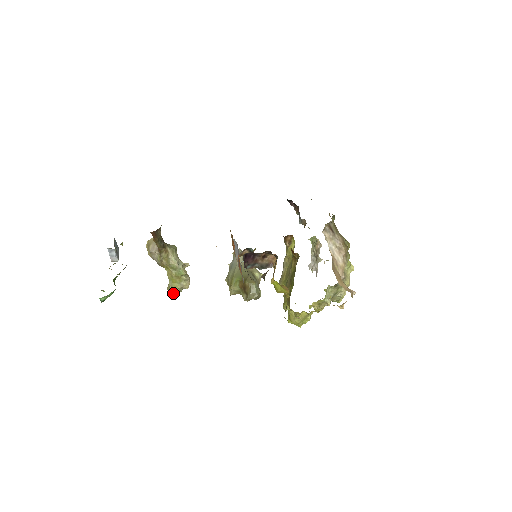
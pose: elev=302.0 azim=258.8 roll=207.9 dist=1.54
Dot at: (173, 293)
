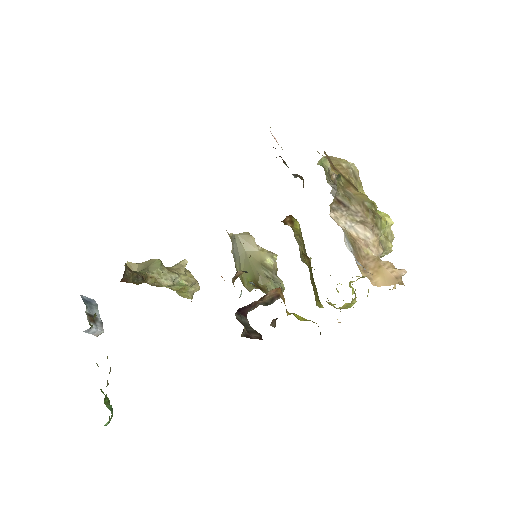
Dot at: occluded
